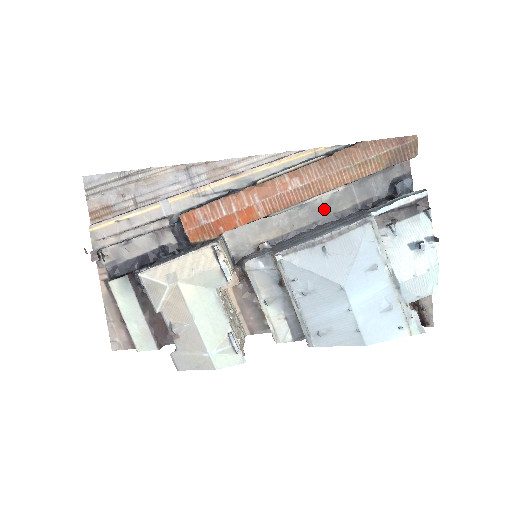
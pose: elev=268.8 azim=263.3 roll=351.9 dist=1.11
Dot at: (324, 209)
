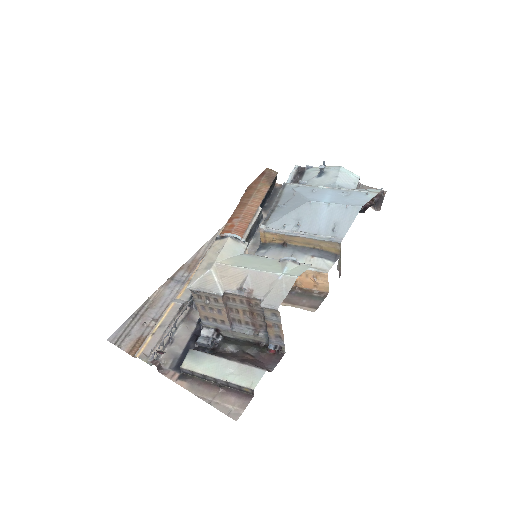
Dot at: occluded
